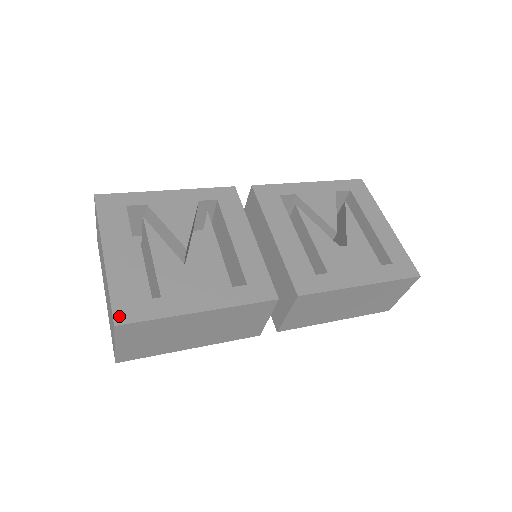
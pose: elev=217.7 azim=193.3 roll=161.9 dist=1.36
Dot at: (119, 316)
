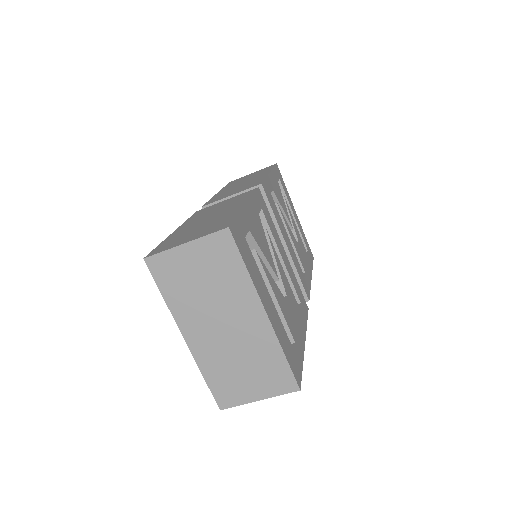
Dot at: (297, 378)
